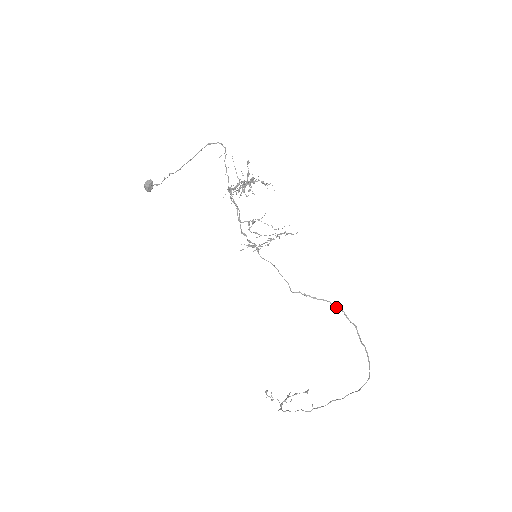
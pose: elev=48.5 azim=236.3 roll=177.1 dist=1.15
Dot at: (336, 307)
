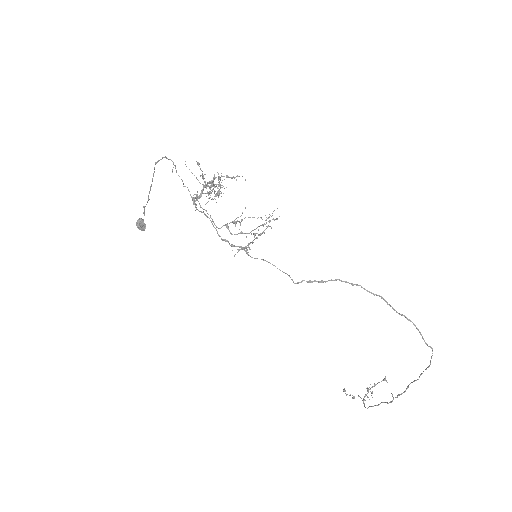
Dot at: (349, 283)
